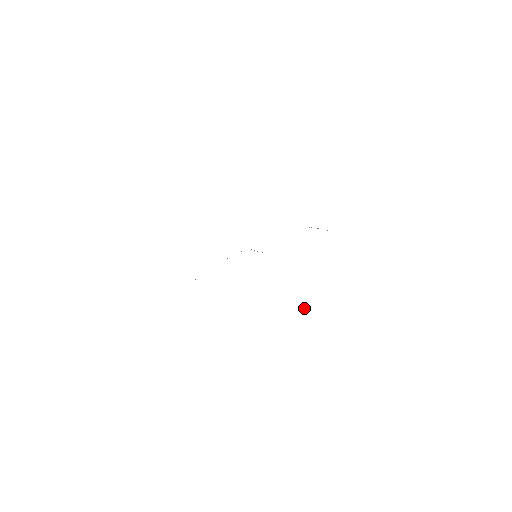
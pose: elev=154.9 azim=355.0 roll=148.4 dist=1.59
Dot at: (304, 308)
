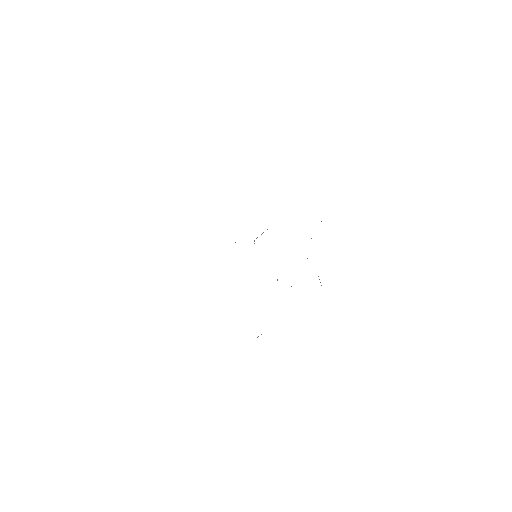
Dot at: occluded
